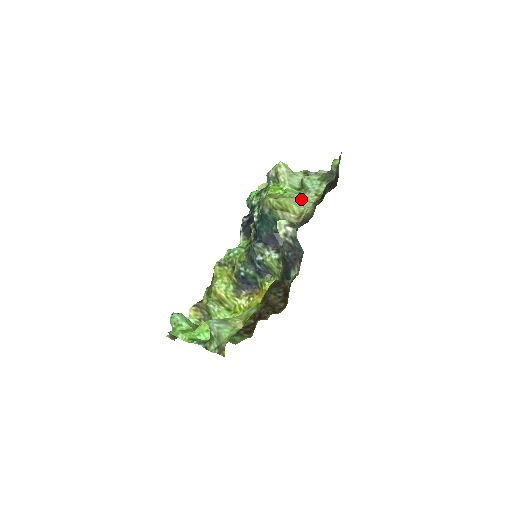
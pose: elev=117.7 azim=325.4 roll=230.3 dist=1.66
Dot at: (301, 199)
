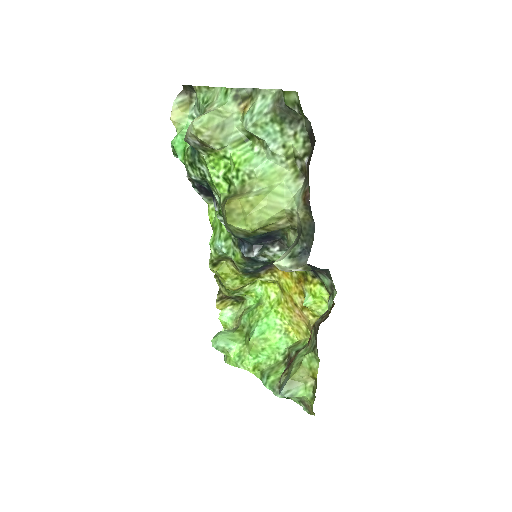
Dot at: (270, 178)
